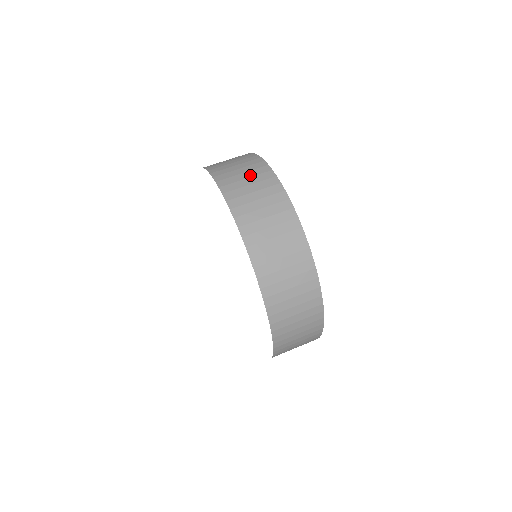
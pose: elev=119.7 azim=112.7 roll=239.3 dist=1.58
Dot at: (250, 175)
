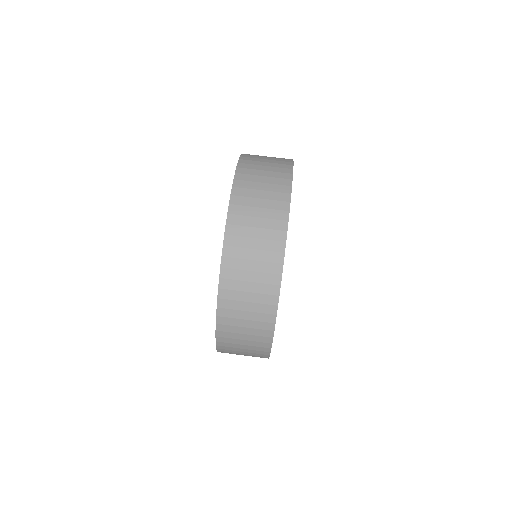
Dot at: (267, 197)
